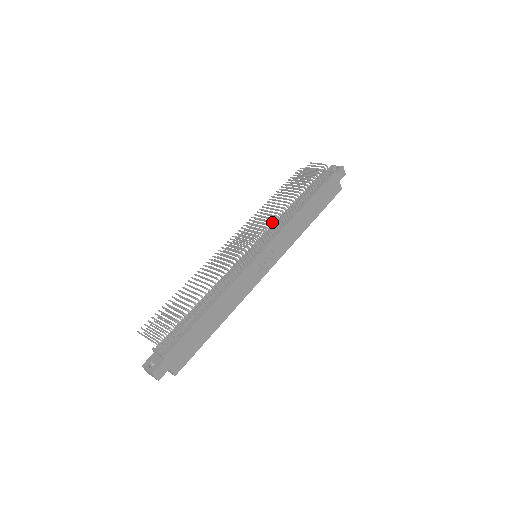
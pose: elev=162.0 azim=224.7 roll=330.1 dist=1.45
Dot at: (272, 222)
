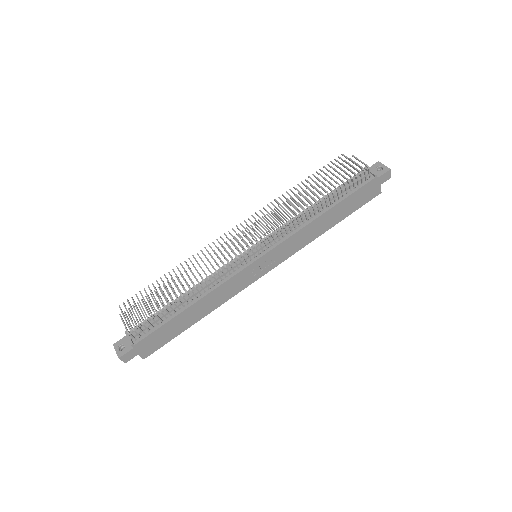
Dot at: (284, 222)
